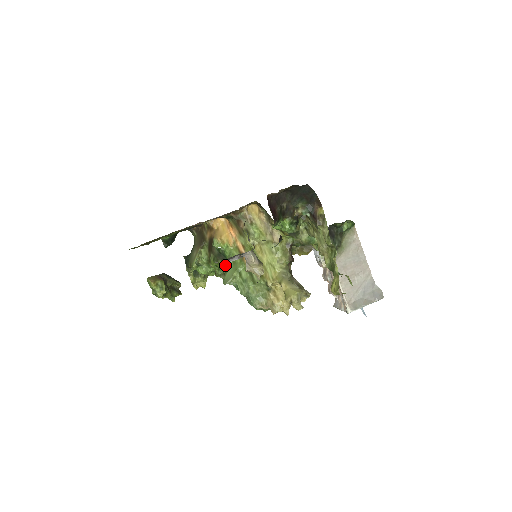
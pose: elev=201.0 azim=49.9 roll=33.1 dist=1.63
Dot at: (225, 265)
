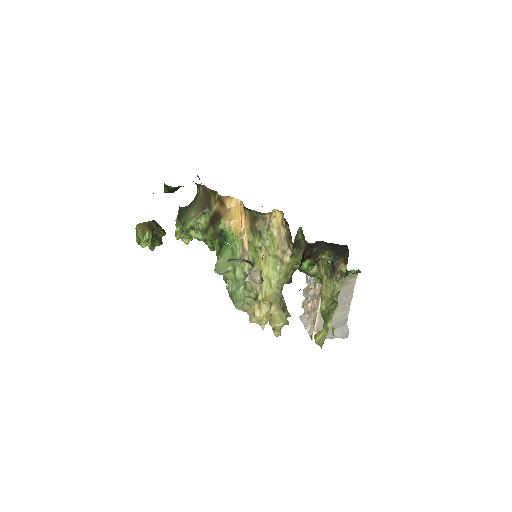
Dot at: (221, 247)
